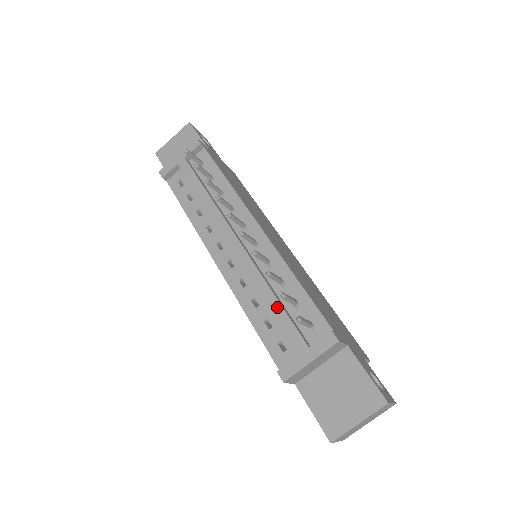
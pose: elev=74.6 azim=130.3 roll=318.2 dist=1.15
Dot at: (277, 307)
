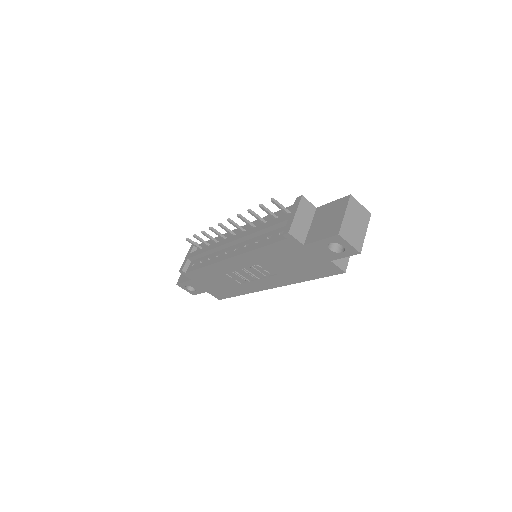
Dot at: (266, 224)
